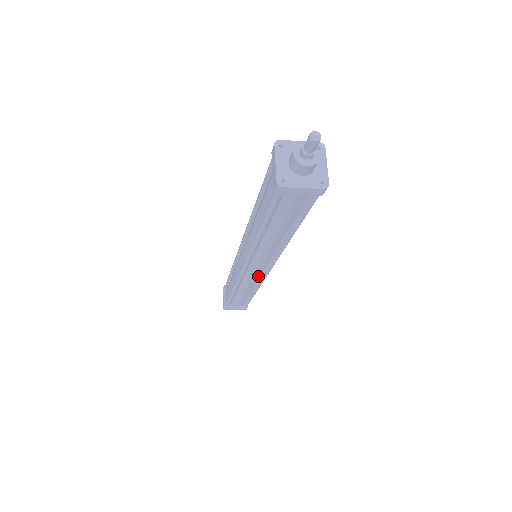
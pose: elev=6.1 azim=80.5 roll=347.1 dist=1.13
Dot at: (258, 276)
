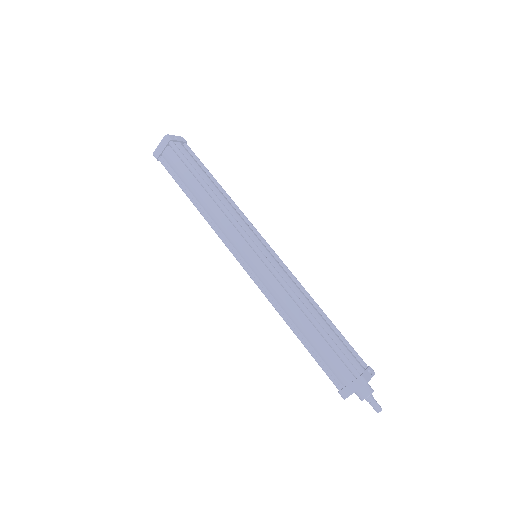
Dot at: occluded
